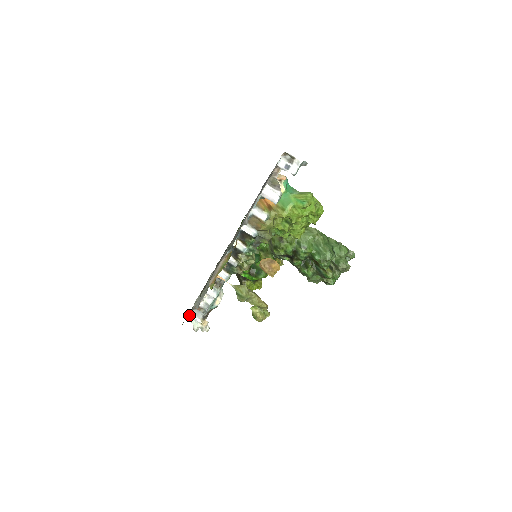
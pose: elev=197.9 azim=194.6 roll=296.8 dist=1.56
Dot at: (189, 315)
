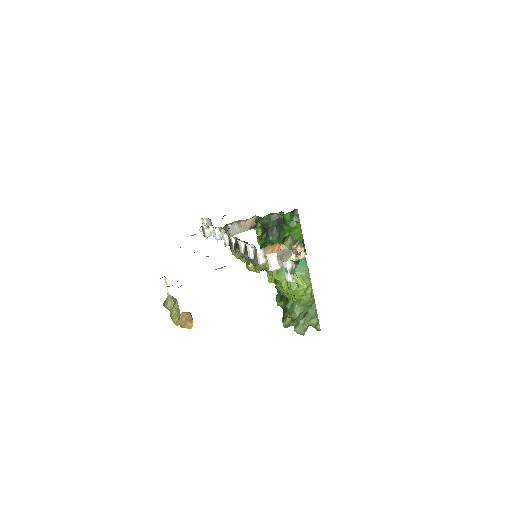
Dot at: (204, 219)
